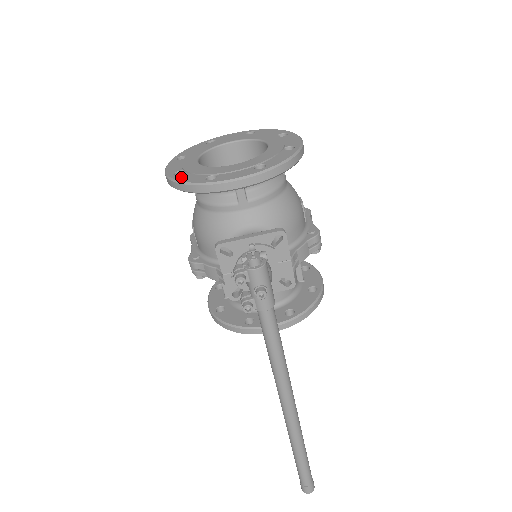
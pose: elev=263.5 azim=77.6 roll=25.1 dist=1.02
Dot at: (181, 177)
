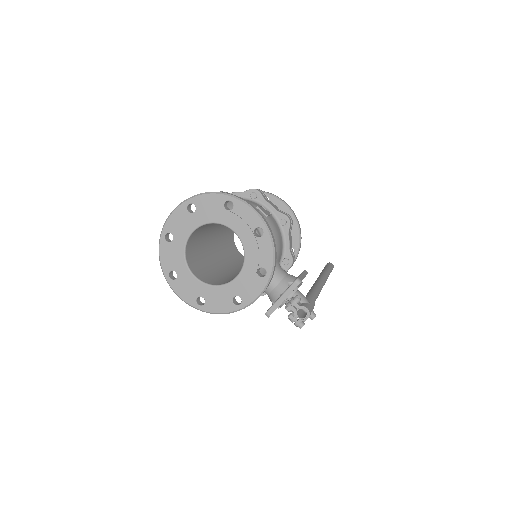
Dot at: (211, 308)
